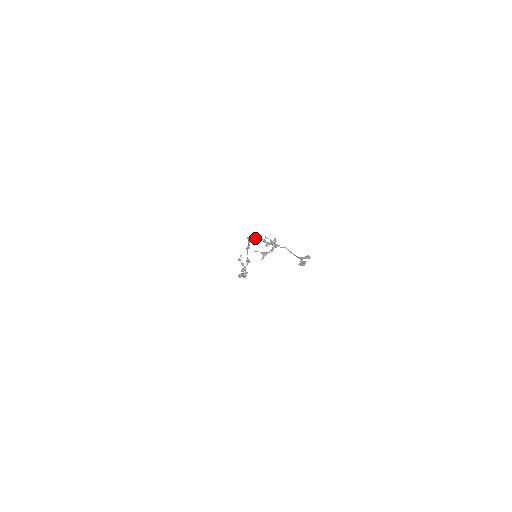
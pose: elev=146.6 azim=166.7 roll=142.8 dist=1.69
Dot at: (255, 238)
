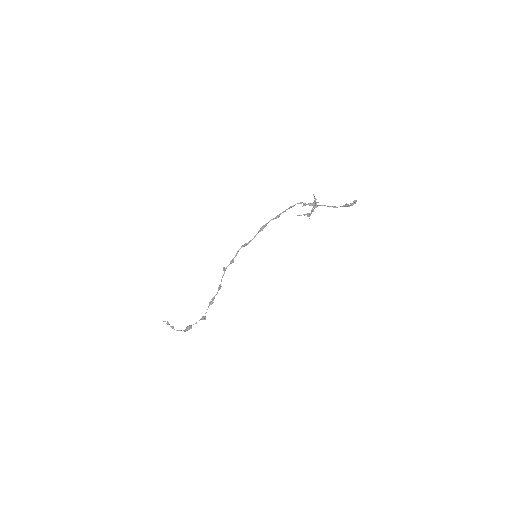
Dot at: occluded
